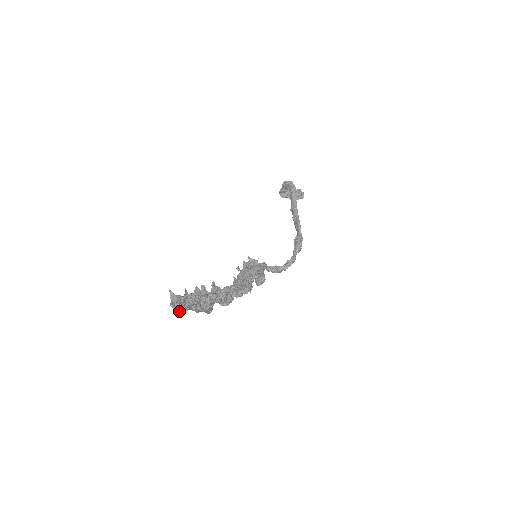
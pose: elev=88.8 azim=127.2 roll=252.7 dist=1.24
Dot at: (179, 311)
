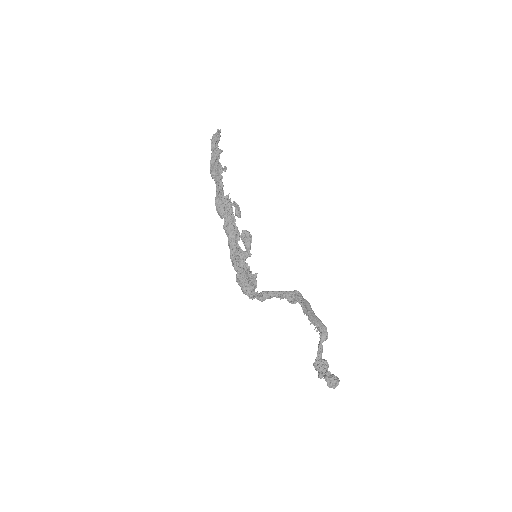
Dot at: (212, 140)
